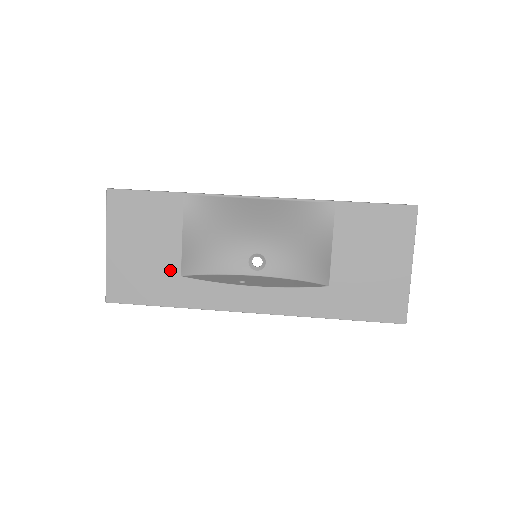
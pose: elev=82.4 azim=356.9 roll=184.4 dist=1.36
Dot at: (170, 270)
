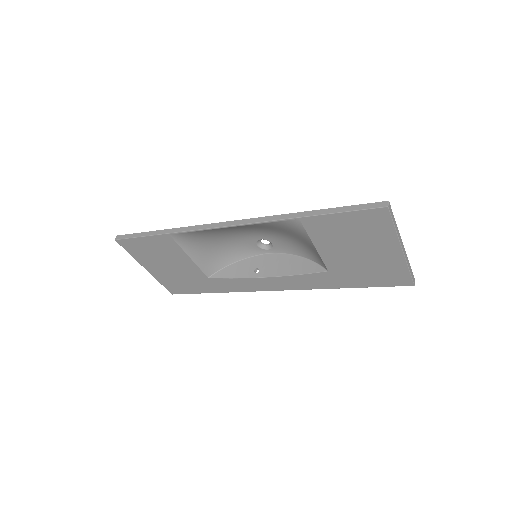
Dot at: (198, 276)
